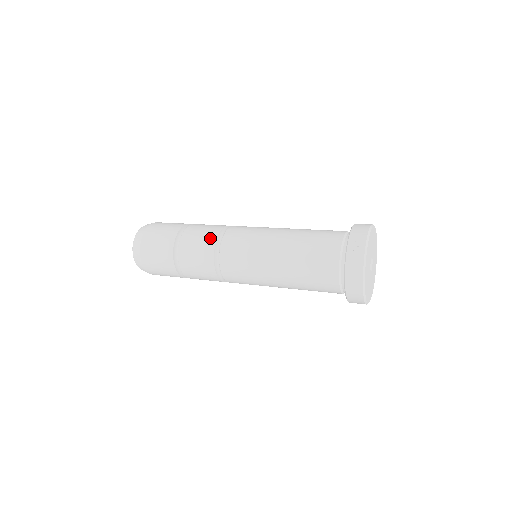
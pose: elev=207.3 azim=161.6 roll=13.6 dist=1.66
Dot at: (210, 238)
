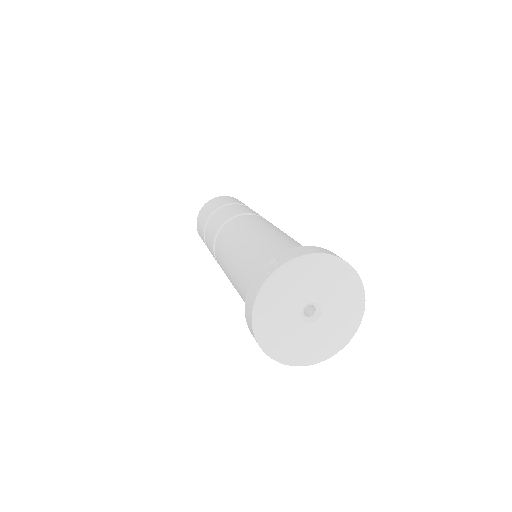
Dot at: (225, 218)
